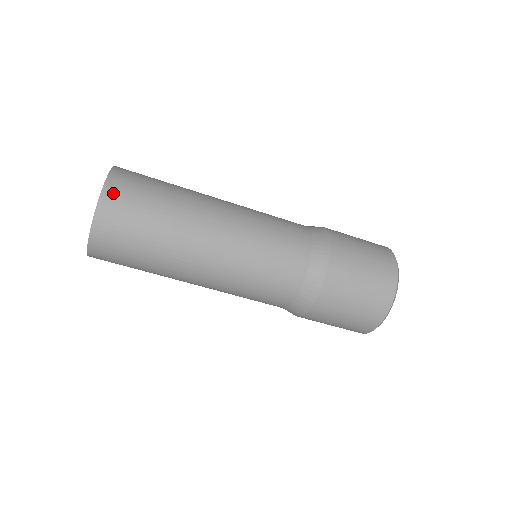
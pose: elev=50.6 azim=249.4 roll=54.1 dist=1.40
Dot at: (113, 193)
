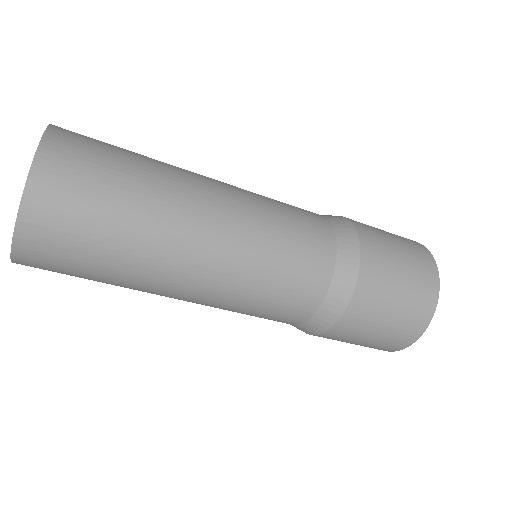
Dot at: (41, 202)
